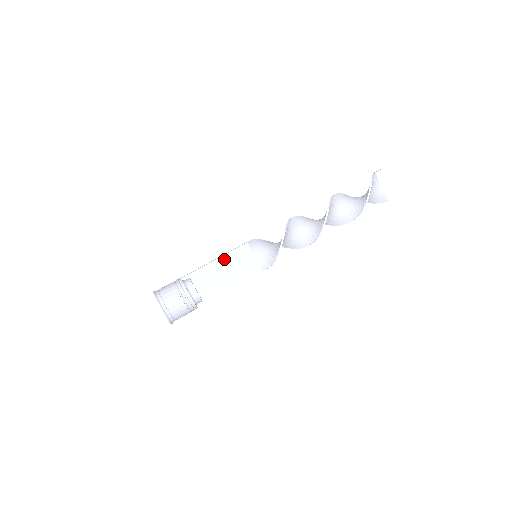
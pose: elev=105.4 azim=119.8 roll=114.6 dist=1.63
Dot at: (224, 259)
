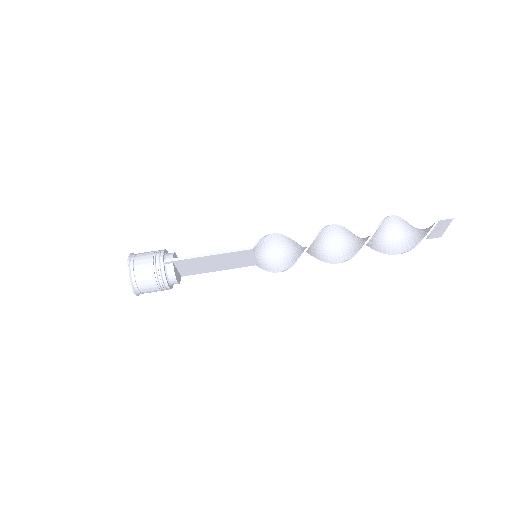
Dot at: (219, 256)
